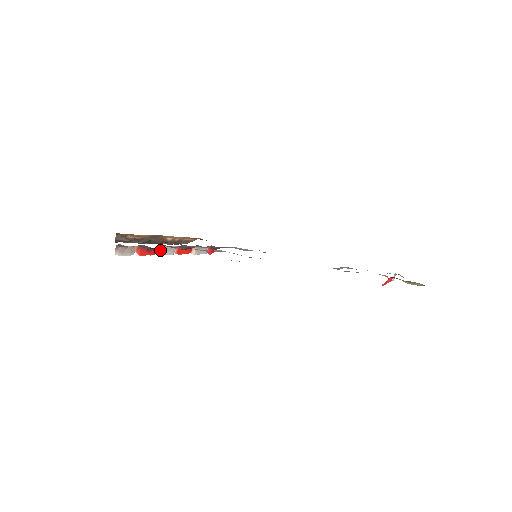
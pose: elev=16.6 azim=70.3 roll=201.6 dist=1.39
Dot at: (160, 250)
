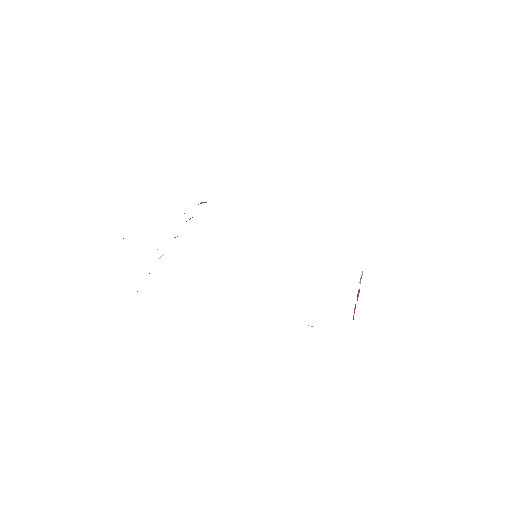
Dot at: (162, 255)
